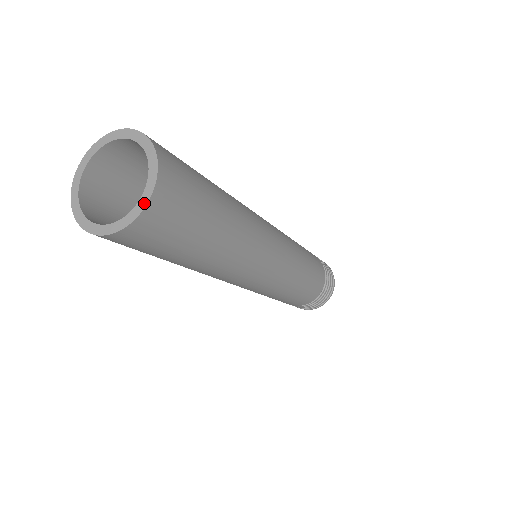
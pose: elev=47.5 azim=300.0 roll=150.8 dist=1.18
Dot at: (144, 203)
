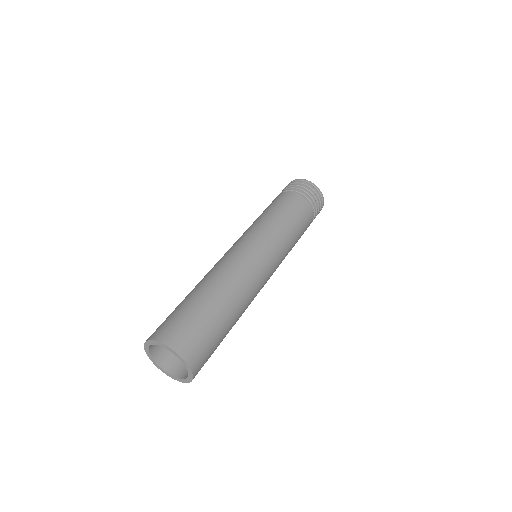
Dot at: (189, 381)
